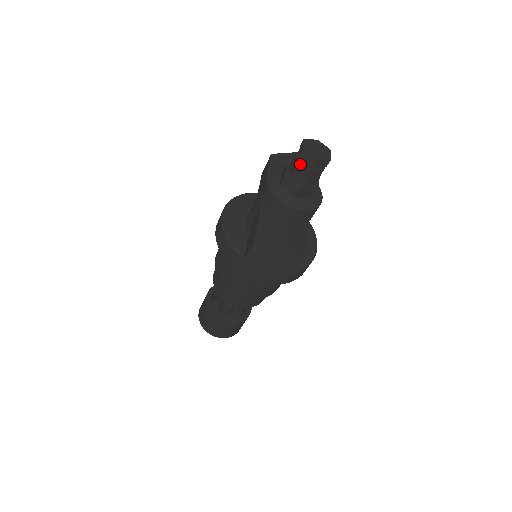
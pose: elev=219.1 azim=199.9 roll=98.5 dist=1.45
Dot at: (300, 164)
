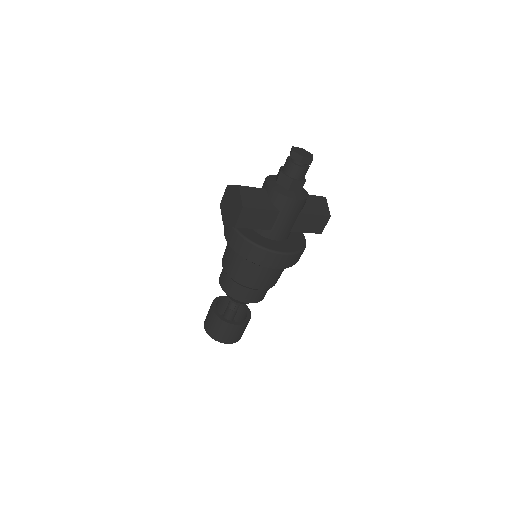
Dot at: (287, 157)
